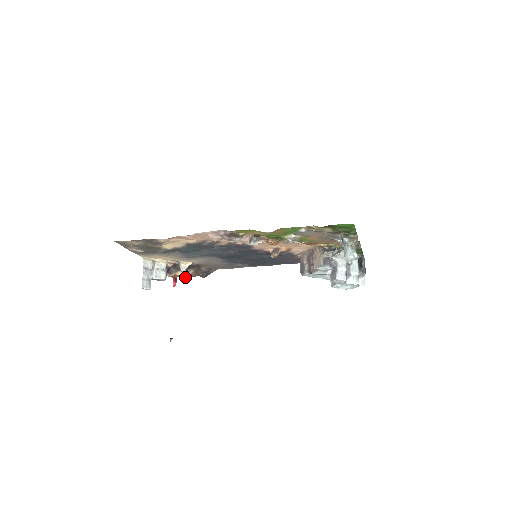
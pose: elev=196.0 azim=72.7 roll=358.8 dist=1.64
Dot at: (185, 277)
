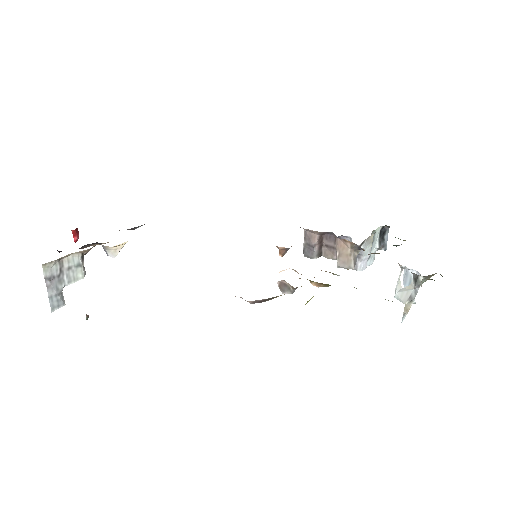
Dot at: occluded
